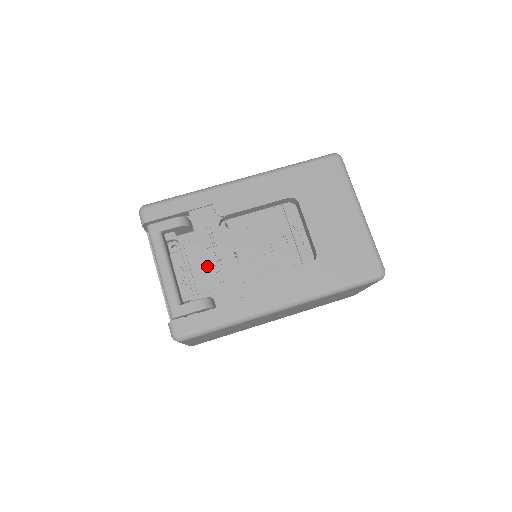
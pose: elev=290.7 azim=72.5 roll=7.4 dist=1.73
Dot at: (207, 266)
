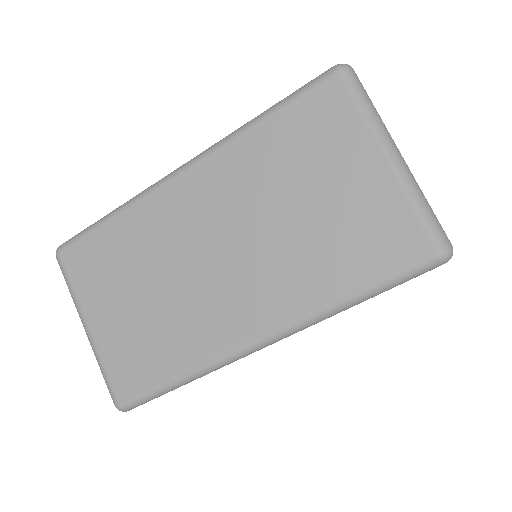
Dot at: occluded
